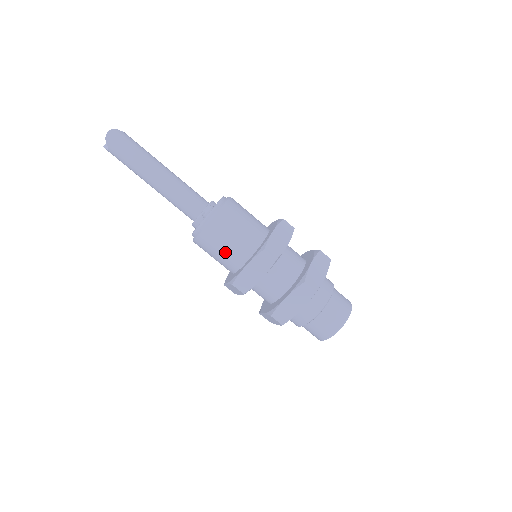
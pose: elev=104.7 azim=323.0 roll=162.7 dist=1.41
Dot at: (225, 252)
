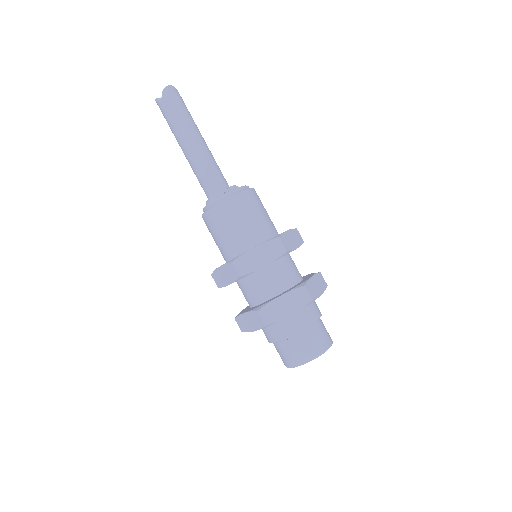
Dot at: (235, 231)
